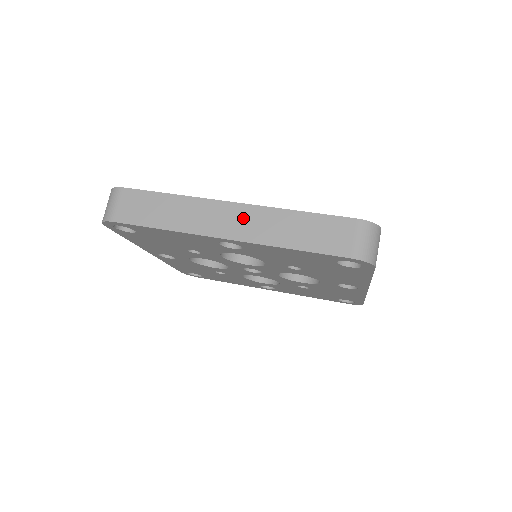
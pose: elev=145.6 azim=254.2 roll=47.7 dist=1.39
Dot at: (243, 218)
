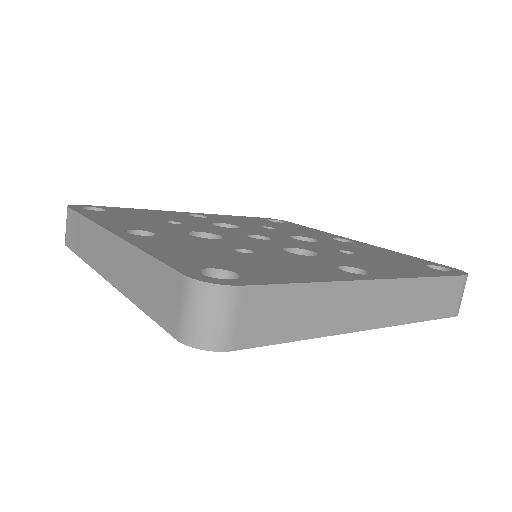
Dot at: (114, 255)
